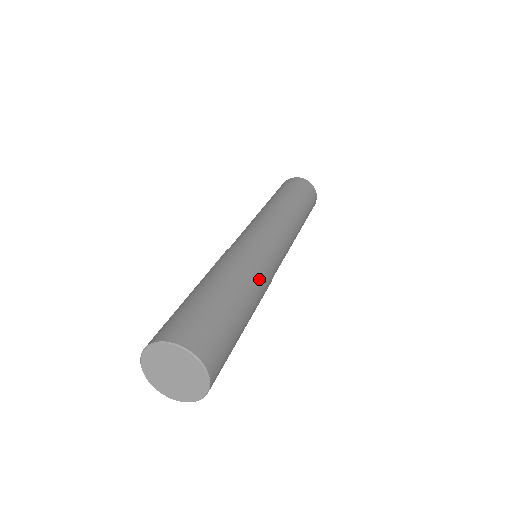
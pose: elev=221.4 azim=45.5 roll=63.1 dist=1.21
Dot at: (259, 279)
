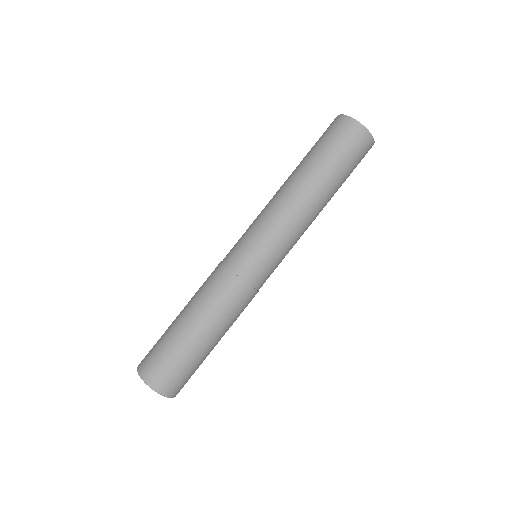
Dot at: (219, 300)
